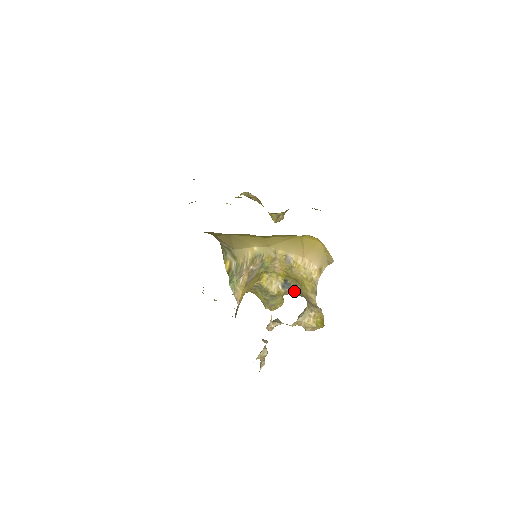
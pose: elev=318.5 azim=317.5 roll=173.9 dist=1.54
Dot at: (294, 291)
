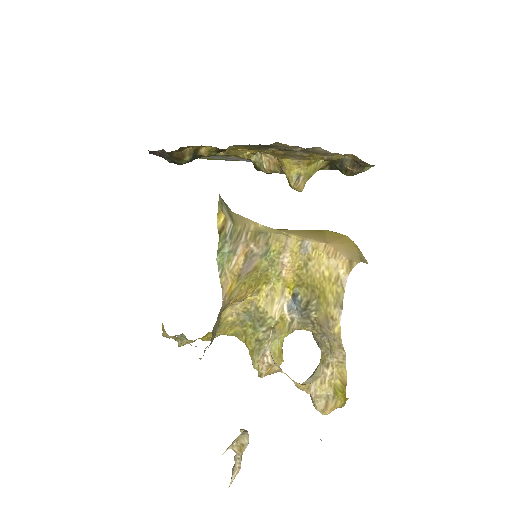
Dot at: (305, 316)
